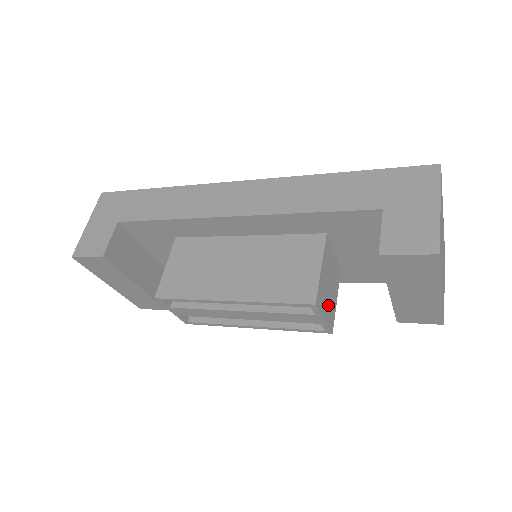
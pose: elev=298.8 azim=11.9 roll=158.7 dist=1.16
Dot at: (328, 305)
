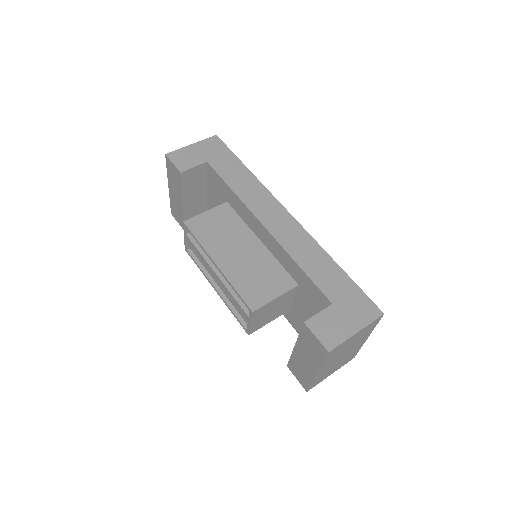
Dot at: (261, 319)
